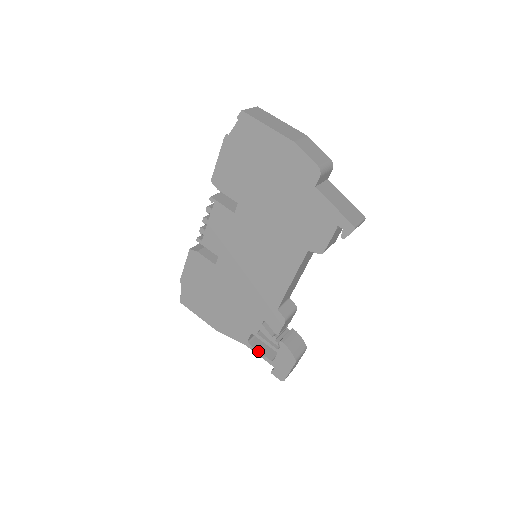
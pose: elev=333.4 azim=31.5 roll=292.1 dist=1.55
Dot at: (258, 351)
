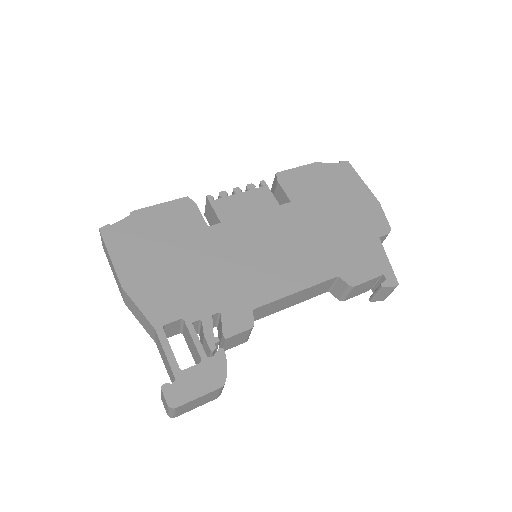
Dot at: occluded
